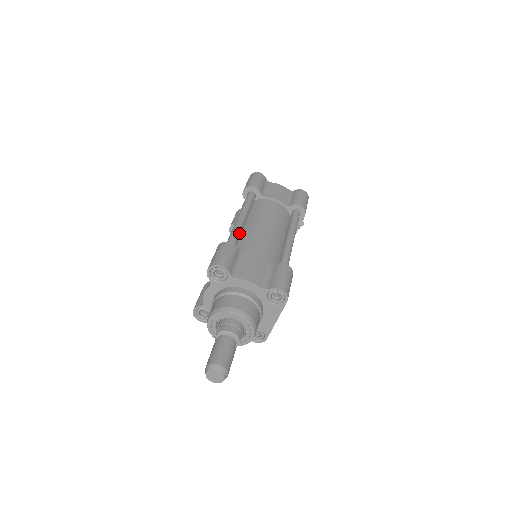
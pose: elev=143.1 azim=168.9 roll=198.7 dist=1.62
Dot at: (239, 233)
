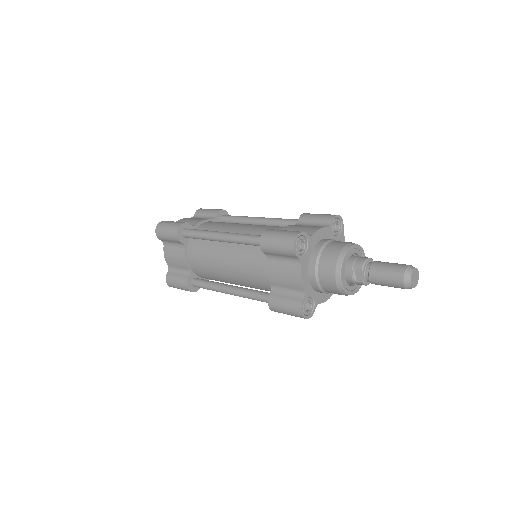
Dot at: occluded
